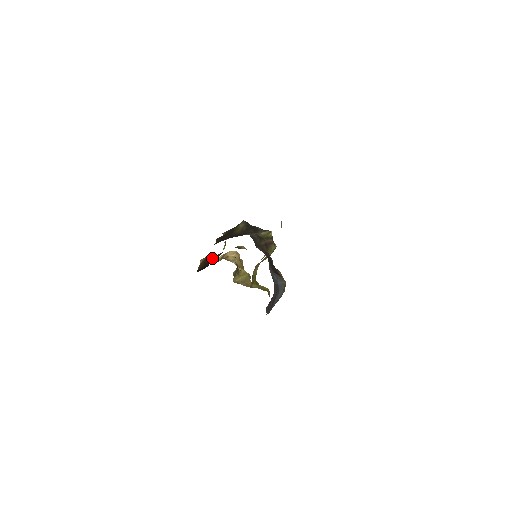
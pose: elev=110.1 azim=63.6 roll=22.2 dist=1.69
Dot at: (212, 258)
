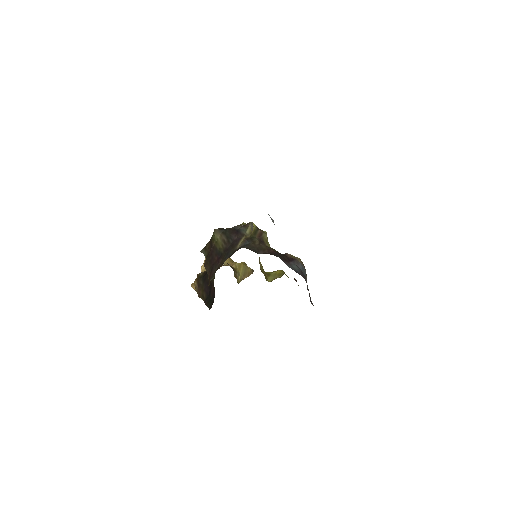
Dot at: (206, 280)
